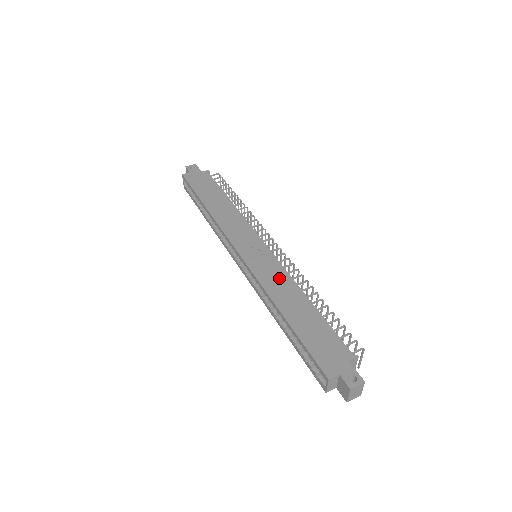
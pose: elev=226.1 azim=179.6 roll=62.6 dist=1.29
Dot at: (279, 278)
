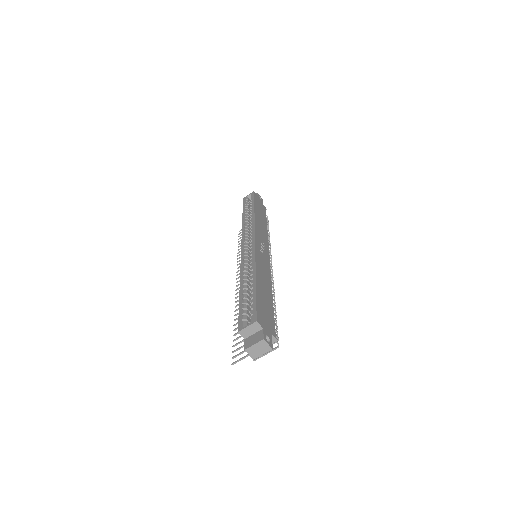
Dot at: (266, 271)
